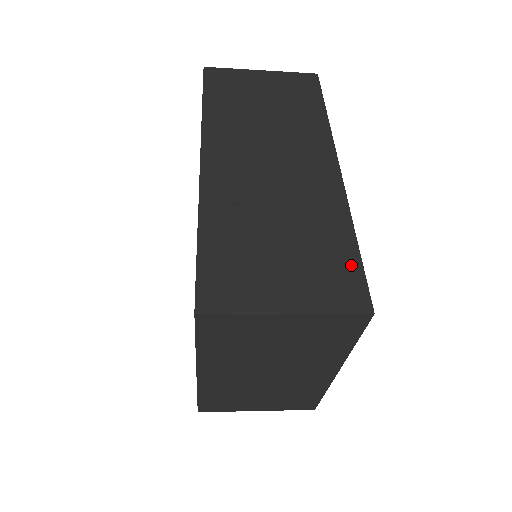
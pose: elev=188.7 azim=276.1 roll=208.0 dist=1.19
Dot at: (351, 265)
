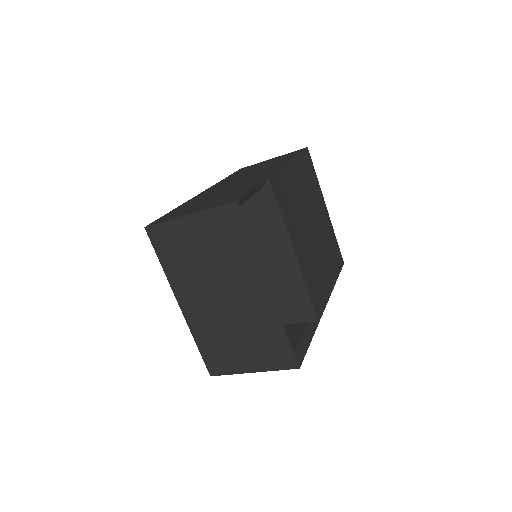
Dot at: (244, 192)
